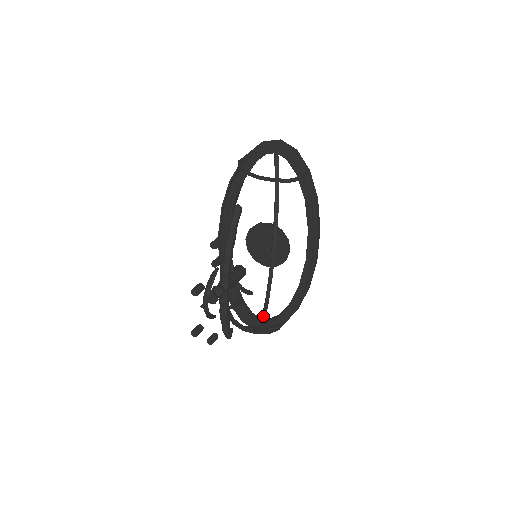
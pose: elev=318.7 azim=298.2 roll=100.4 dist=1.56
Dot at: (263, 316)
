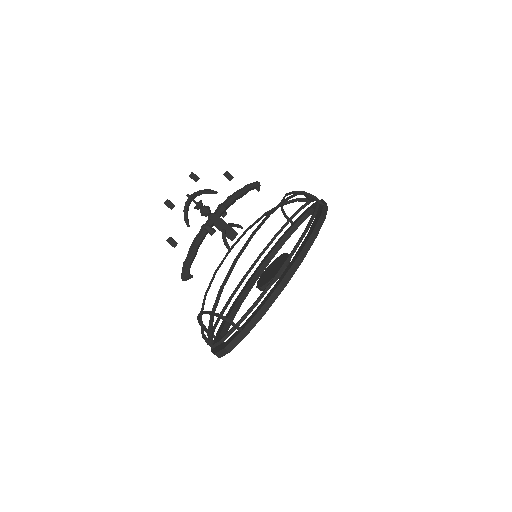
Dot at: (225, 280)
